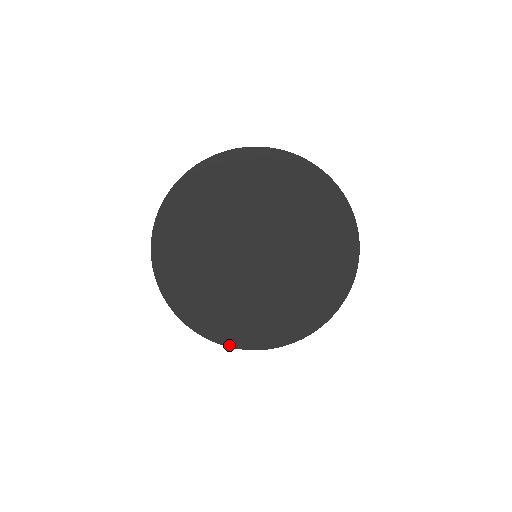
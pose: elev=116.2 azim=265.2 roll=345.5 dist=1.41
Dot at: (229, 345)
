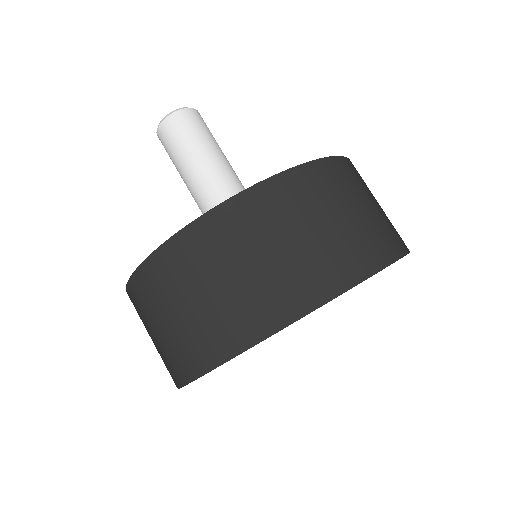
Dot at: occluded
